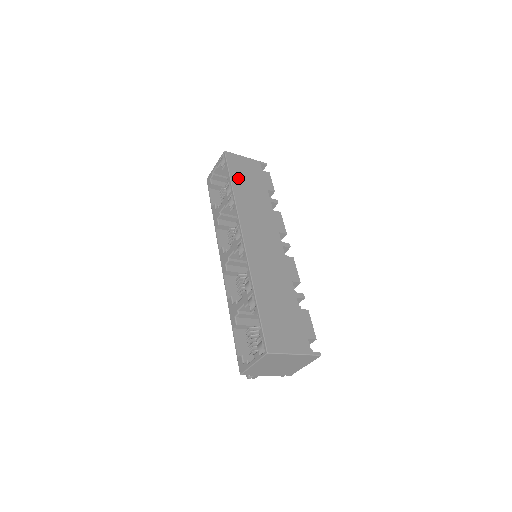
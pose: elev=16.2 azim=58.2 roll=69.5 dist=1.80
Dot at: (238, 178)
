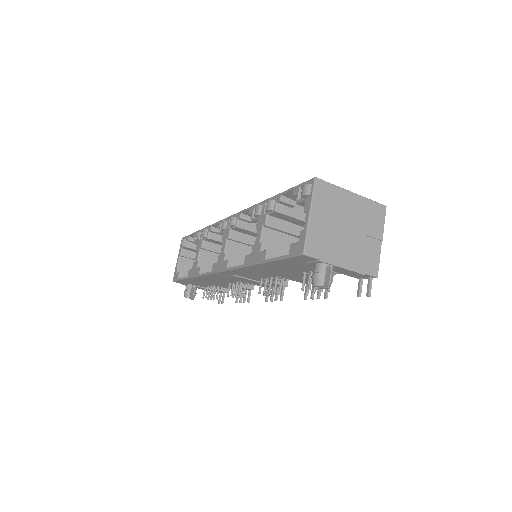
Dot at: occluded
